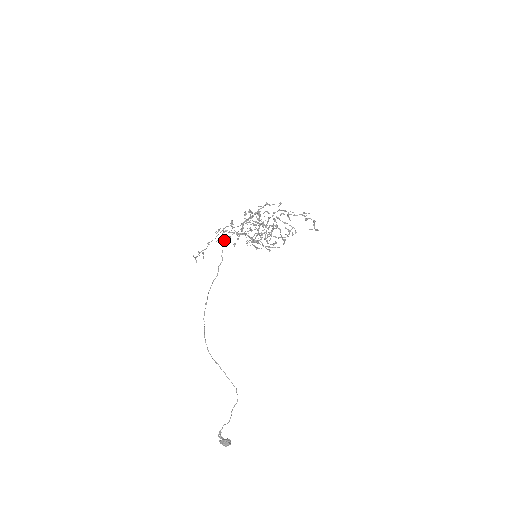
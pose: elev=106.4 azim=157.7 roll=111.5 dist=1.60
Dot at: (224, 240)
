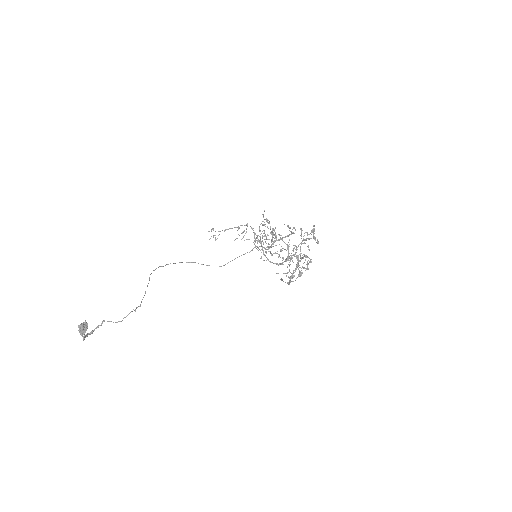
Dot at: occluded
